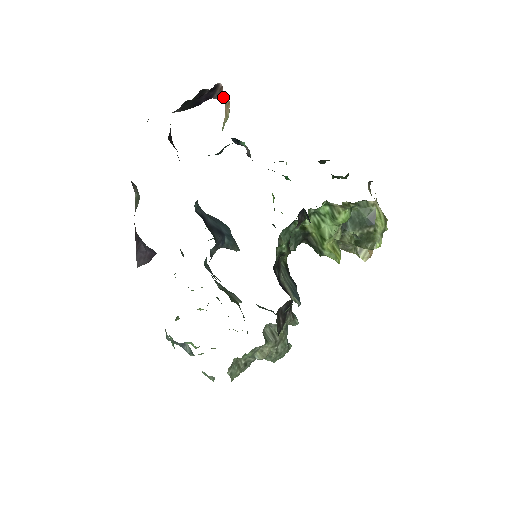
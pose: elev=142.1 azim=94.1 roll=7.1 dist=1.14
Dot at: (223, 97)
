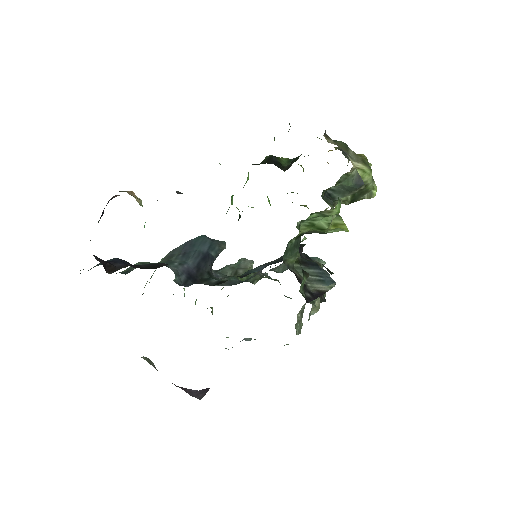
Dot at: (119, 191)
